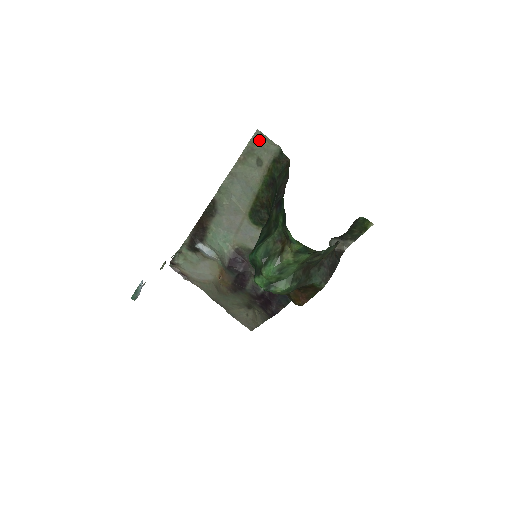
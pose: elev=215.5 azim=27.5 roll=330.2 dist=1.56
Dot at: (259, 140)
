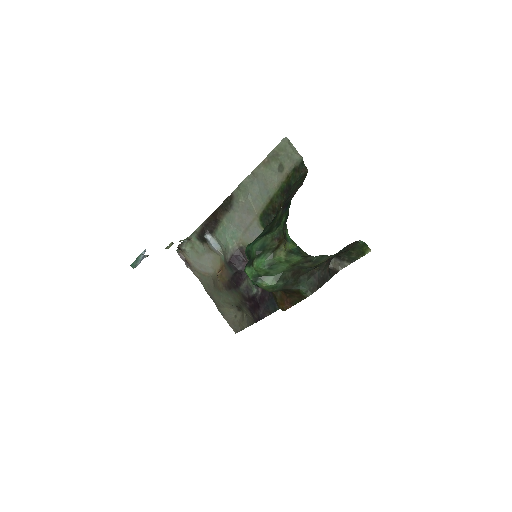
Dot at: (285, 147)
